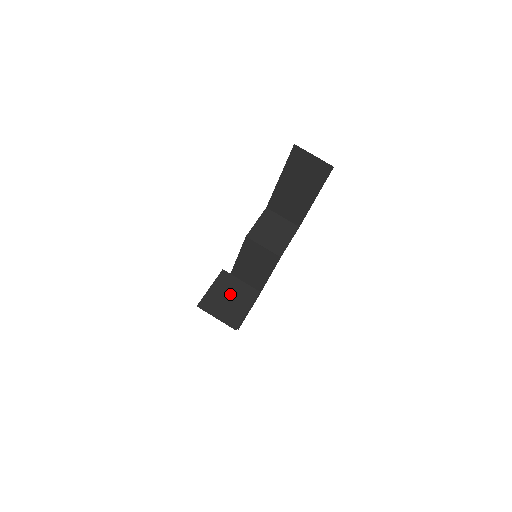
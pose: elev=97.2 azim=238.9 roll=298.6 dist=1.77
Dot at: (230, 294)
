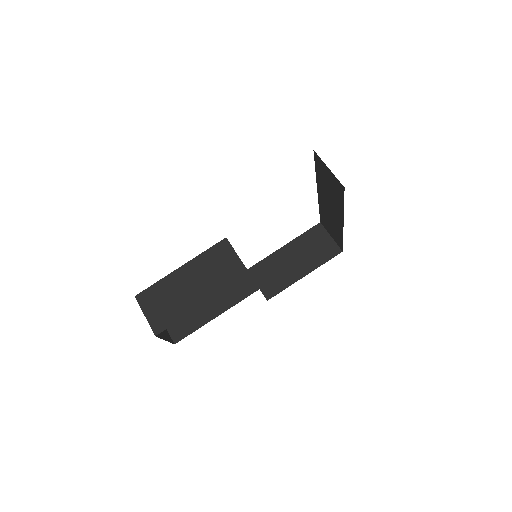
Dot at: occluded
